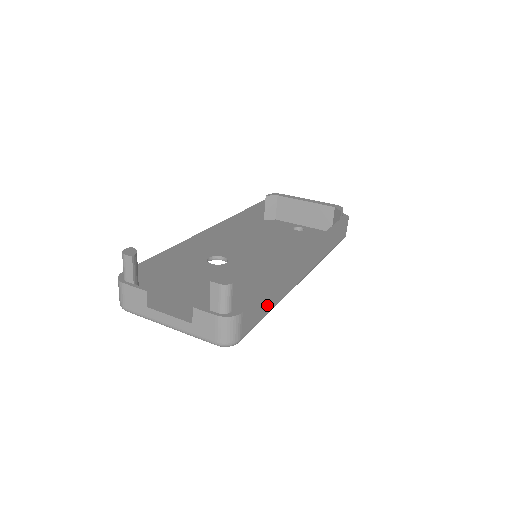
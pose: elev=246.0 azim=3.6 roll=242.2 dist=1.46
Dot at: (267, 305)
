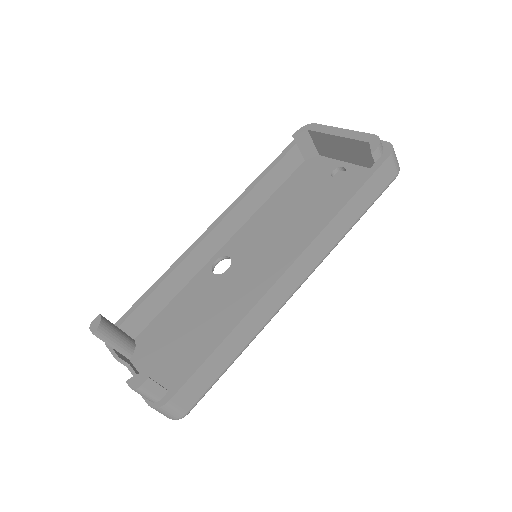
Dot at: (221, 363)
